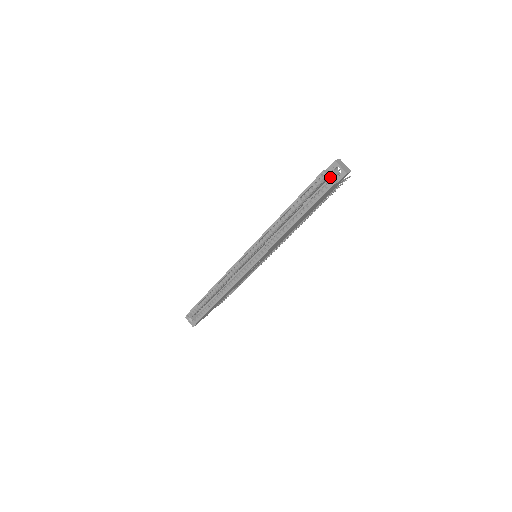
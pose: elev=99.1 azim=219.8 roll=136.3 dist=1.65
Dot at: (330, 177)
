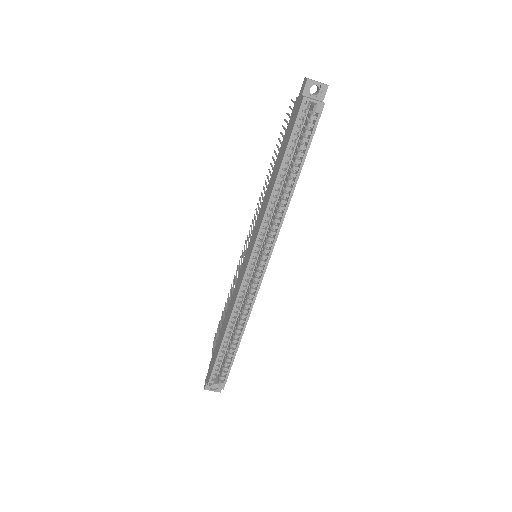
Dot at: (314, 100)
